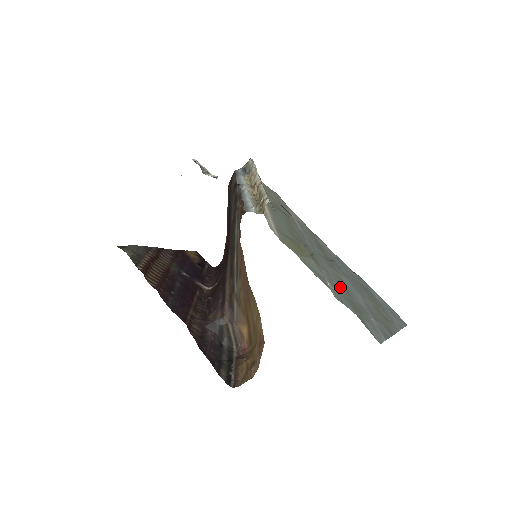
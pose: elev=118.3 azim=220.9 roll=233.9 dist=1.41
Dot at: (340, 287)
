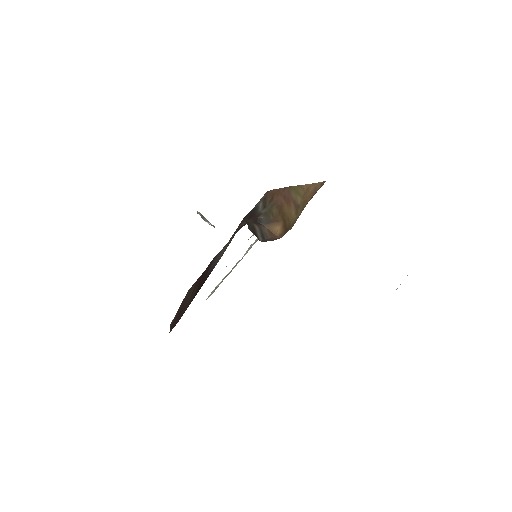
Dot at: occluded
